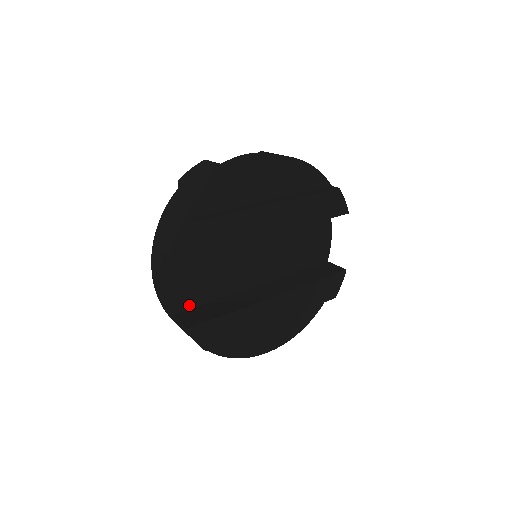
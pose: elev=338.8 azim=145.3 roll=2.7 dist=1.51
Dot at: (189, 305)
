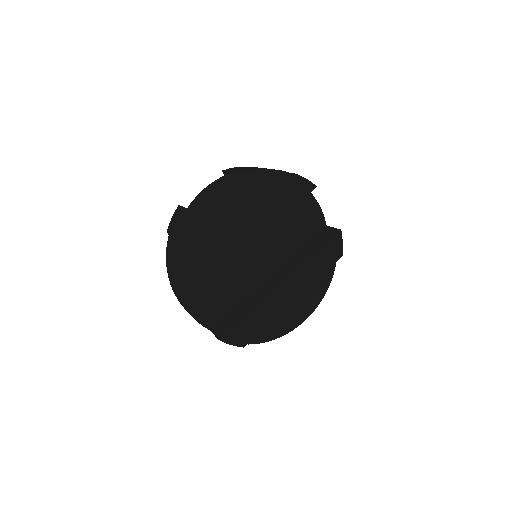
Dot at: (219, 317)
